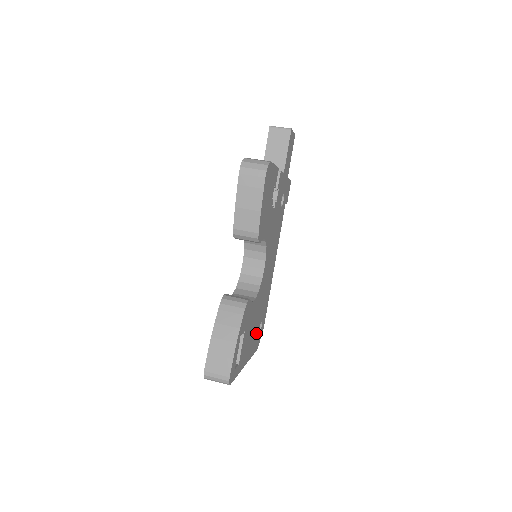
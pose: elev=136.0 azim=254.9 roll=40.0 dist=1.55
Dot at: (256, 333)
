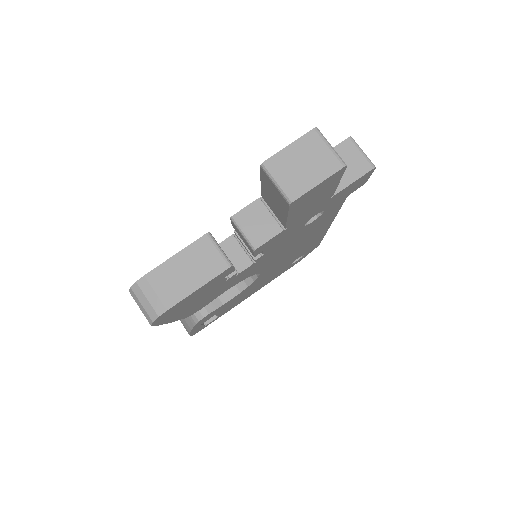
Dot at: (279, 272)
